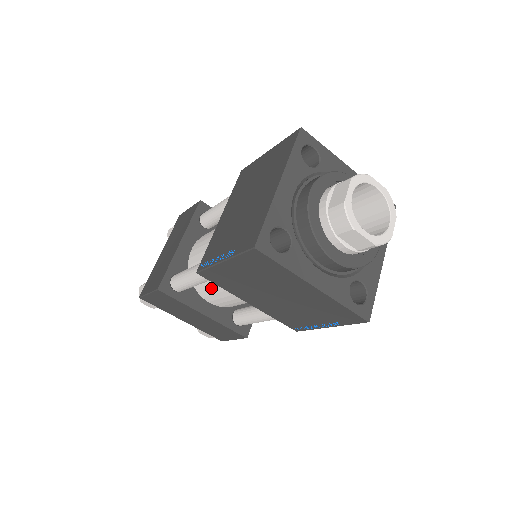
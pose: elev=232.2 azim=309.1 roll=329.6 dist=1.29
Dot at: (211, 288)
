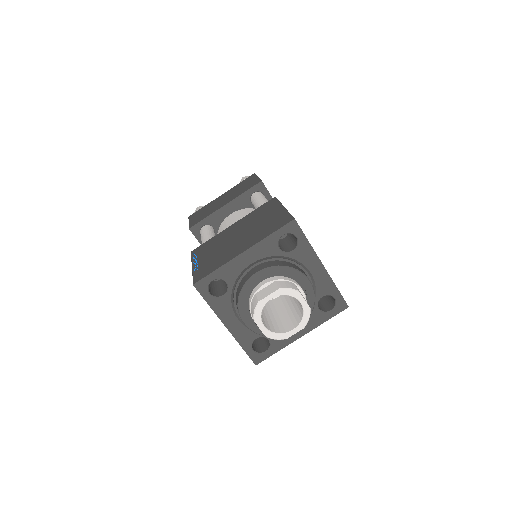
Dot at: occluded
